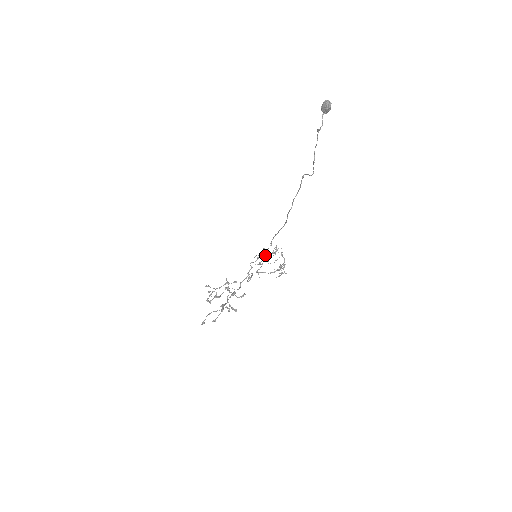
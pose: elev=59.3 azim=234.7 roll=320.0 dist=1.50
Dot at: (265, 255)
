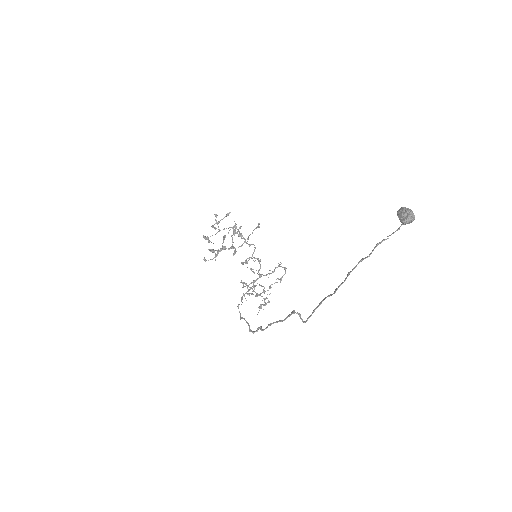
Dot at: (255, 280)
